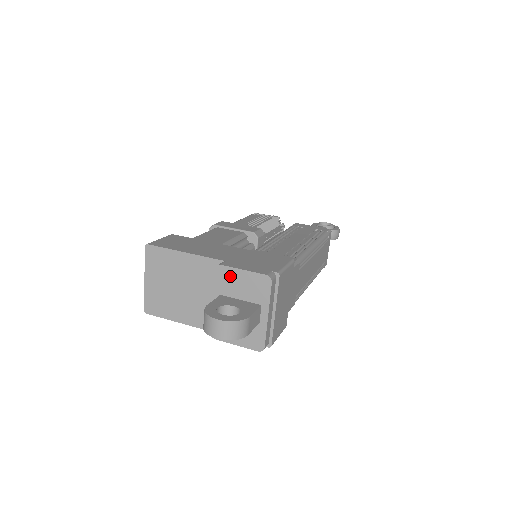
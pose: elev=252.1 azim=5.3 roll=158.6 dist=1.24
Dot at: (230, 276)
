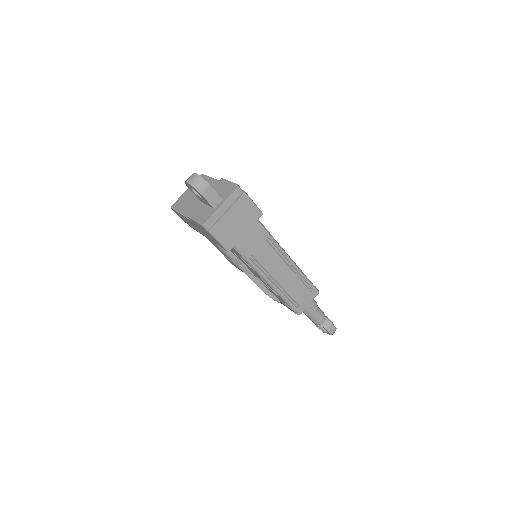
Dot at: (222, 184)
